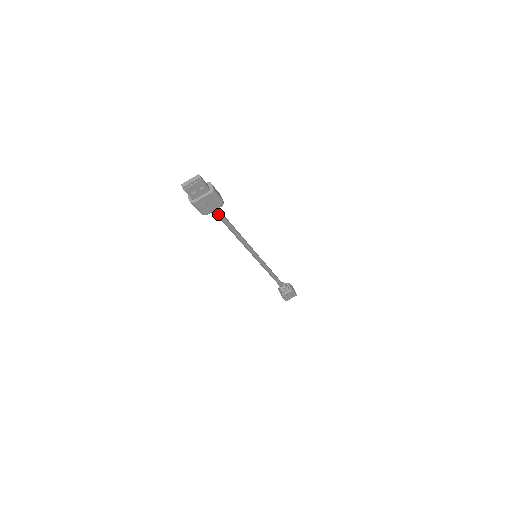
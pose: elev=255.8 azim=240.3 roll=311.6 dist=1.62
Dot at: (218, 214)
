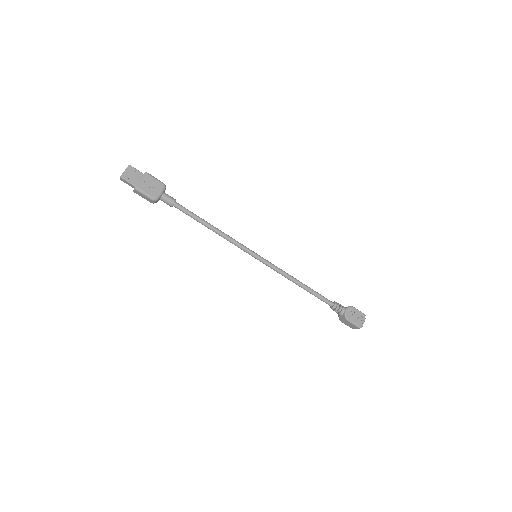
Dot at: (169, 198)
